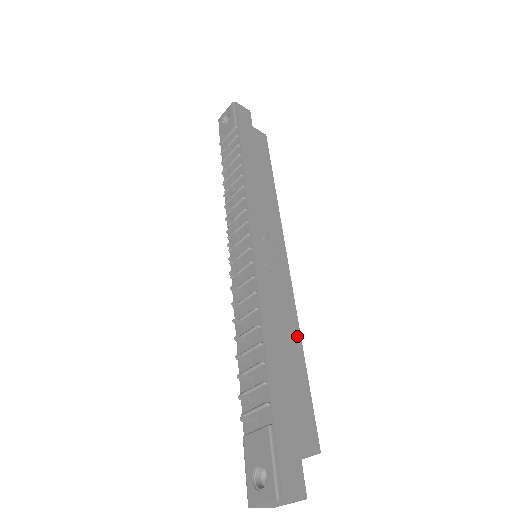
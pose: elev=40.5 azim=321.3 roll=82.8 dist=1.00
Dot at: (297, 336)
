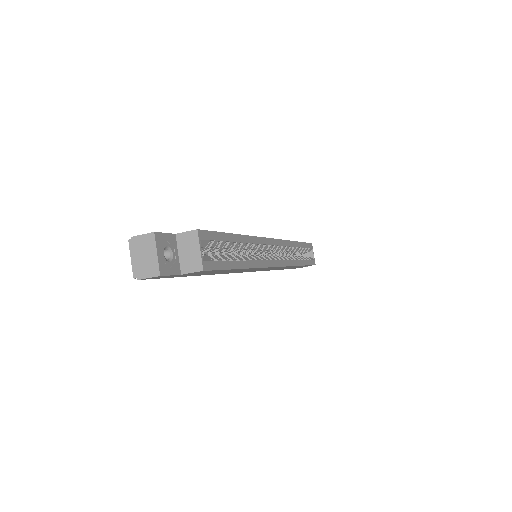
Dot at: occluded
